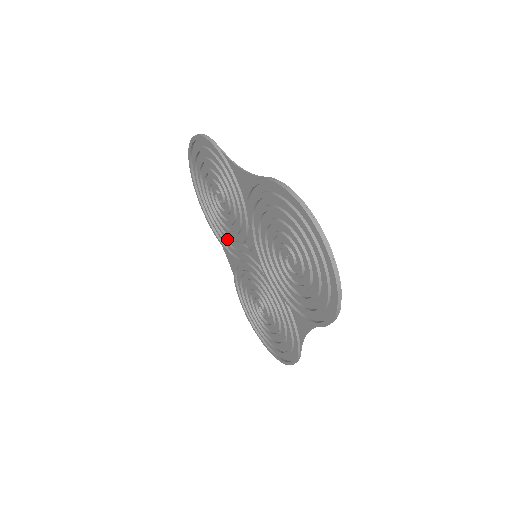
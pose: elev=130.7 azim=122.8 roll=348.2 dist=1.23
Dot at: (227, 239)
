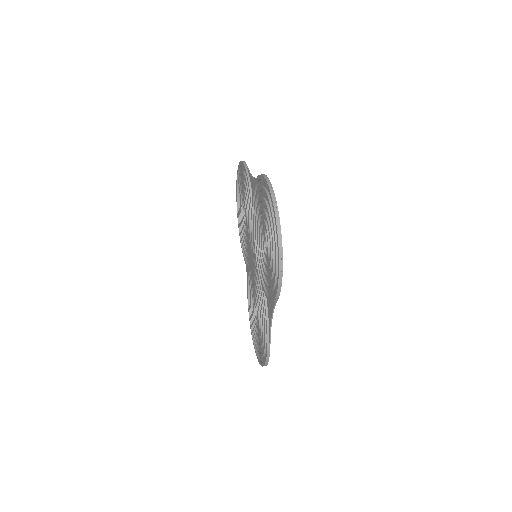
Dot at: (246, 250)
